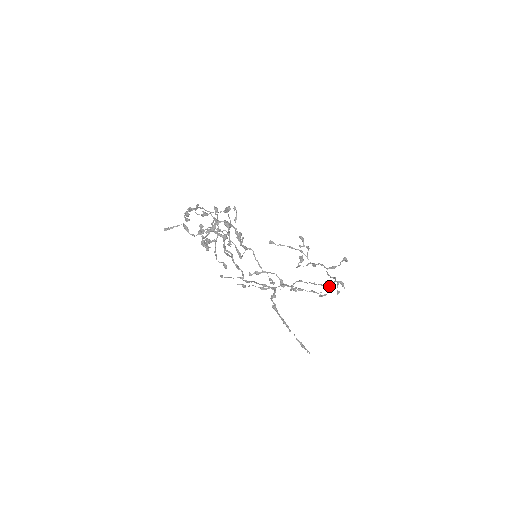
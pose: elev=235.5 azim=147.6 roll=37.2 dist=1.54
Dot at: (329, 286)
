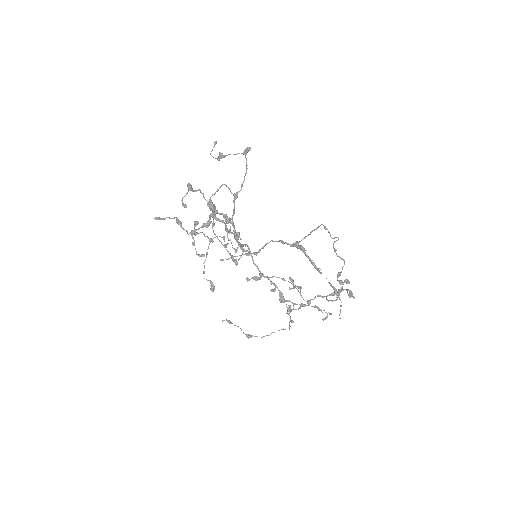
Dot at: occluded
